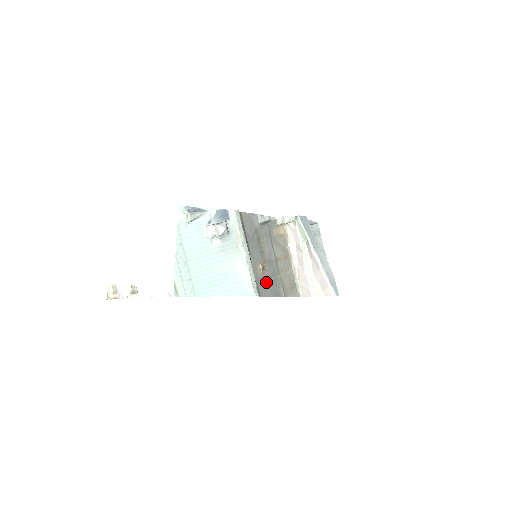
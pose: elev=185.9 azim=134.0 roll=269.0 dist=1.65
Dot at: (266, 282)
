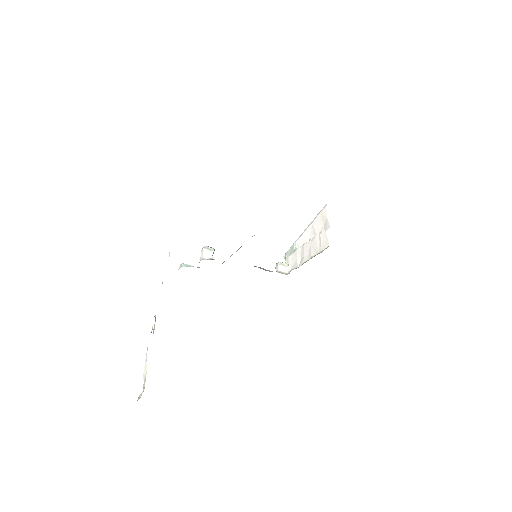
Dot at: occluded
